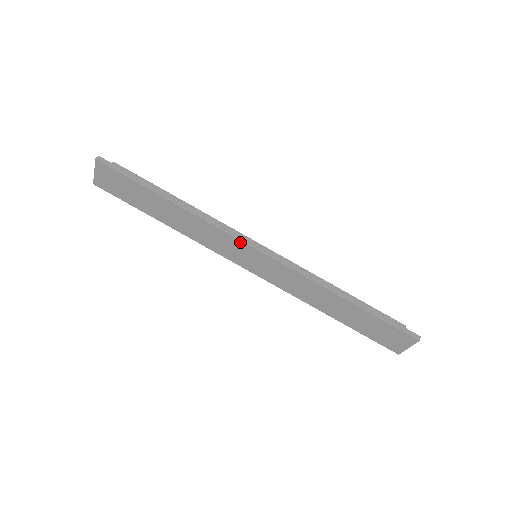
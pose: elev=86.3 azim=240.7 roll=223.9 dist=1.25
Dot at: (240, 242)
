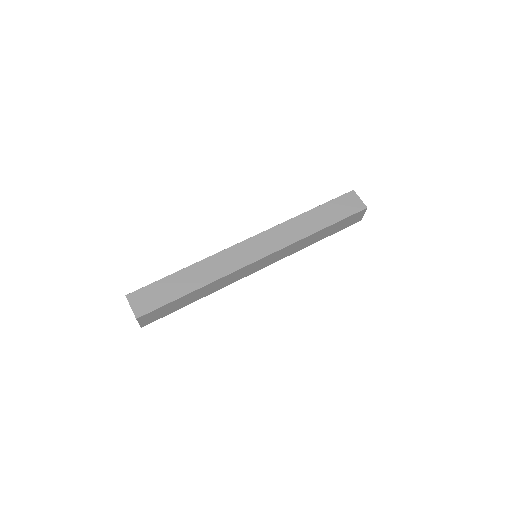
Dot at: (236, 247)
